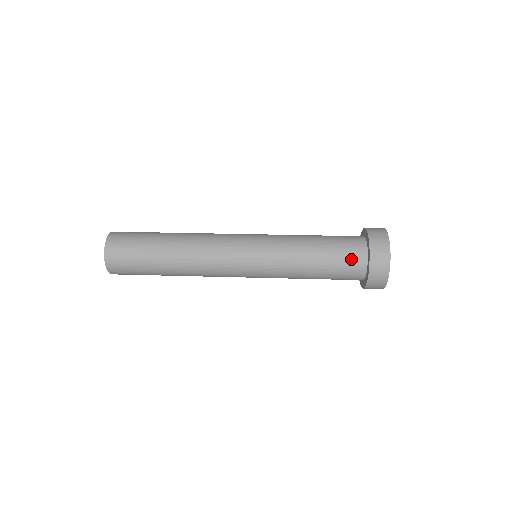
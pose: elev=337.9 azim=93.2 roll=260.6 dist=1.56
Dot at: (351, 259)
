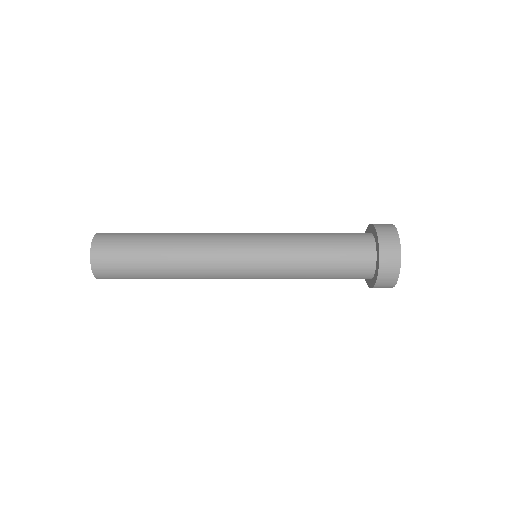
Dot at: (358, 266)
